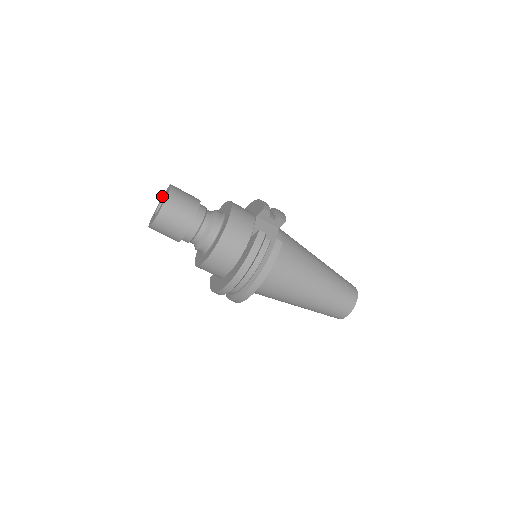
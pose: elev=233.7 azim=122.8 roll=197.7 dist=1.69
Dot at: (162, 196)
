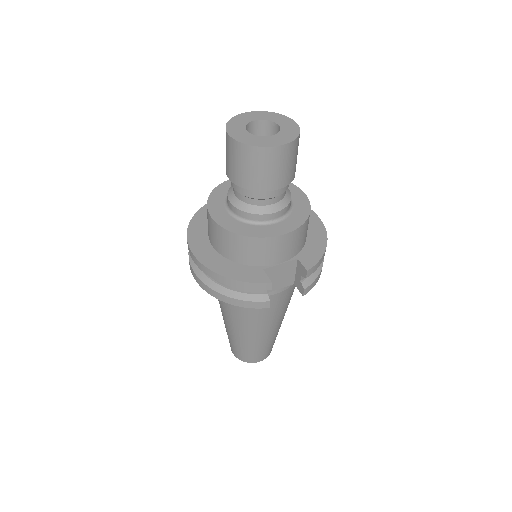
Dot at: occluded
